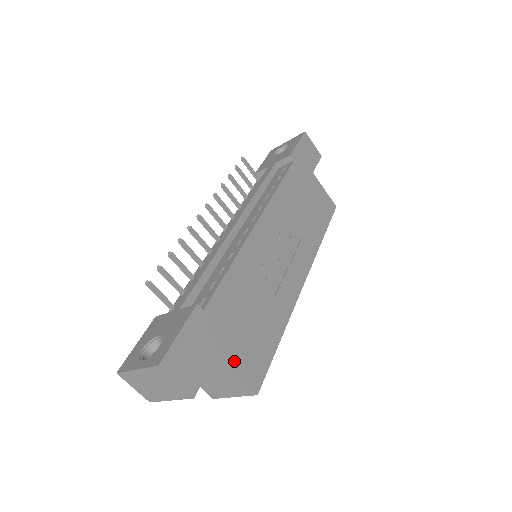
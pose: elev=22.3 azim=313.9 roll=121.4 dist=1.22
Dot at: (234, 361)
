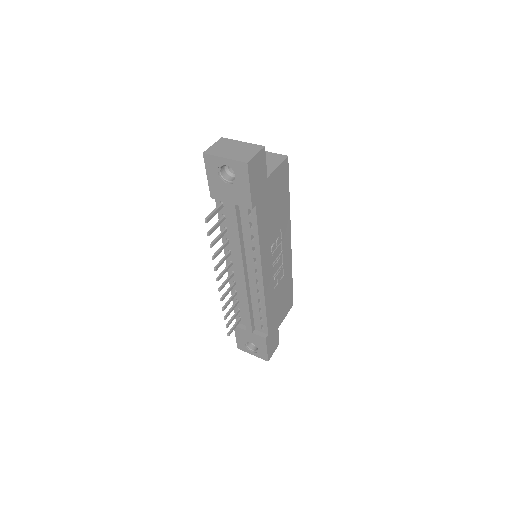
Dot at: (283, 318)
